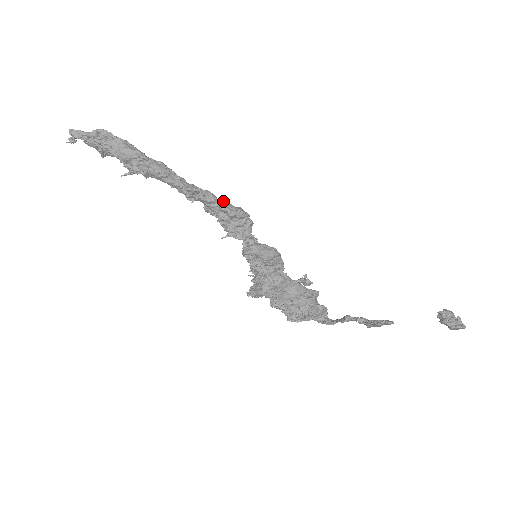
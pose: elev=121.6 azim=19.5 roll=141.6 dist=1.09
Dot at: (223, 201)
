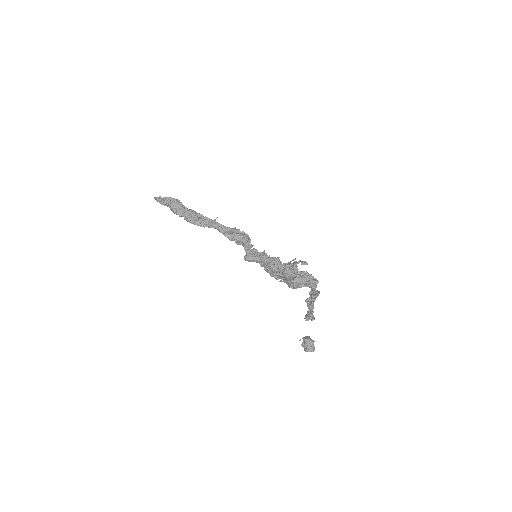
Dot at: (223, 234)
